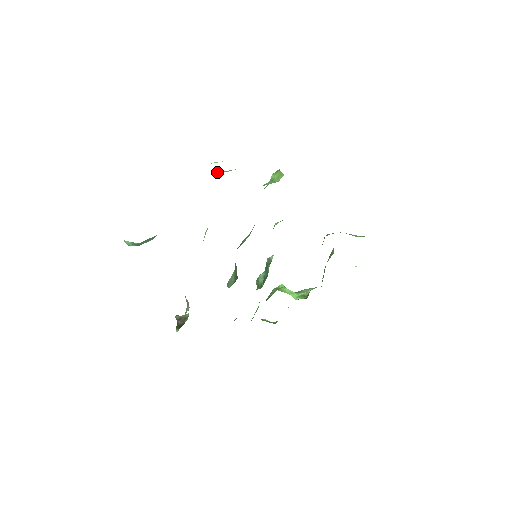
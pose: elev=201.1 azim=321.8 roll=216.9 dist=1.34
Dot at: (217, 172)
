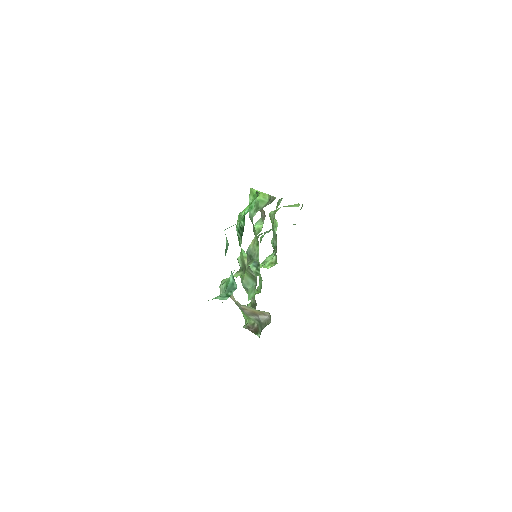
Dot at: occluded
